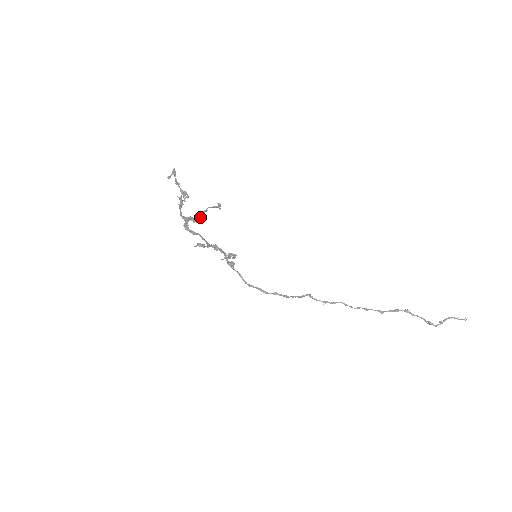
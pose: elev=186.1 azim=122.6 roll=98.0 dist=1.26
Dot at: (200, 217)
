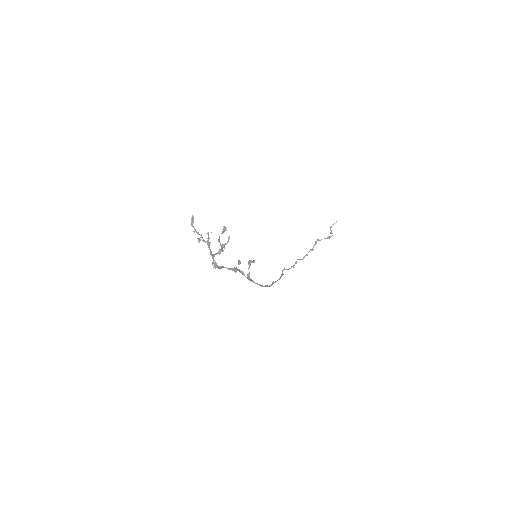
Dot at: occluded
